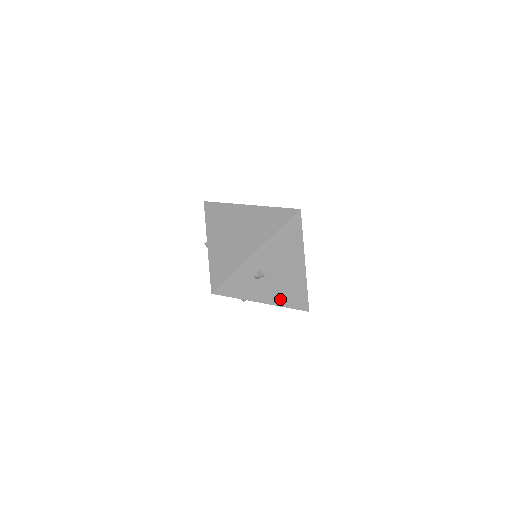
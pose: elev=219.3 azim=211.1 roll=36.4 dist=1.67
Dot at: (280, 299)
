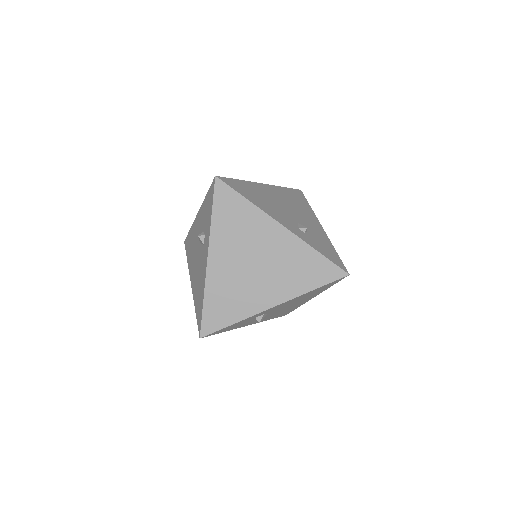
Dot at: occluded
